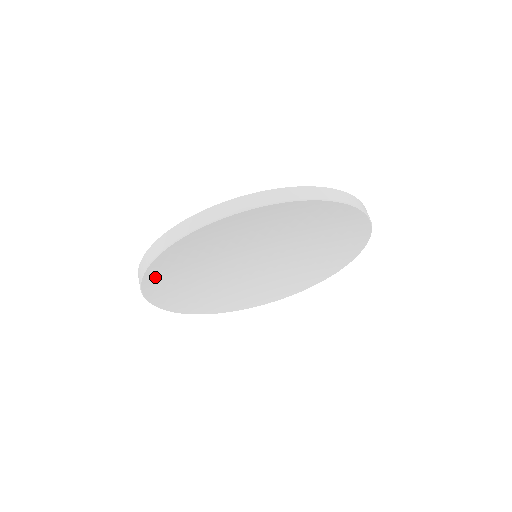
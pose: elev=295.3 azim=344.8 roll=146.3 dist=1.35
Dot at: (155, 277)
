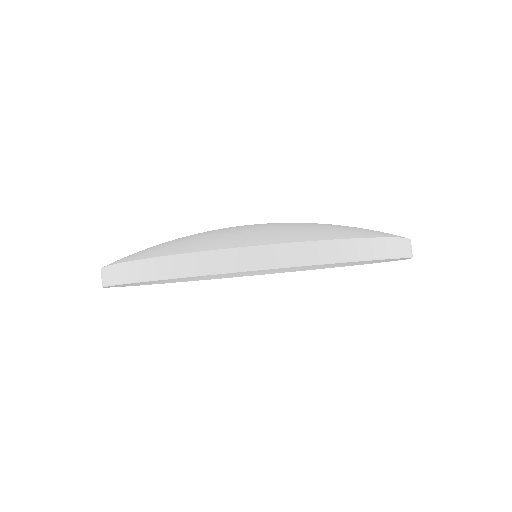
Dot at: occluded
